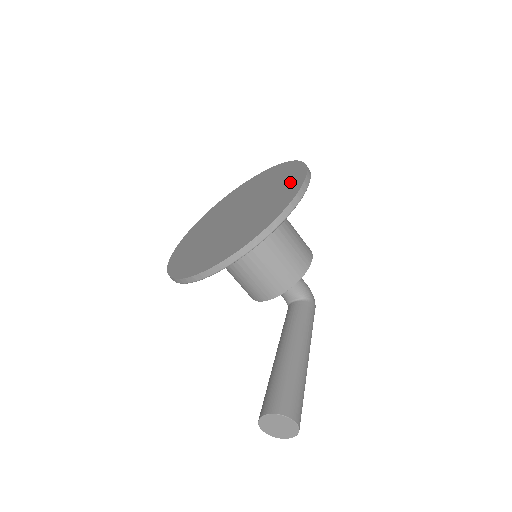
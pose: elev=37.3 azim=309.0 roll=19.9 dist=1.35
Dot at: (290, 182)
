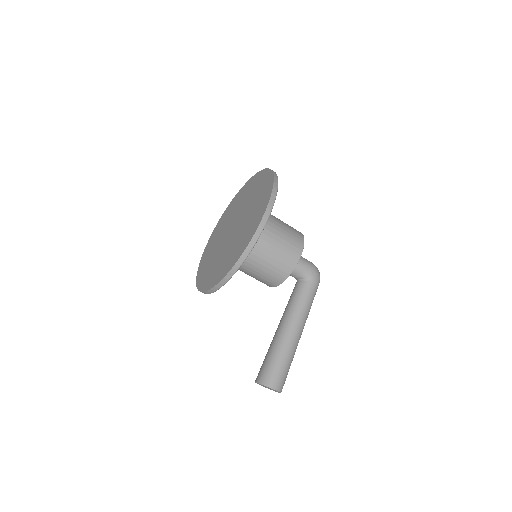
Dot at: (257, 214)
